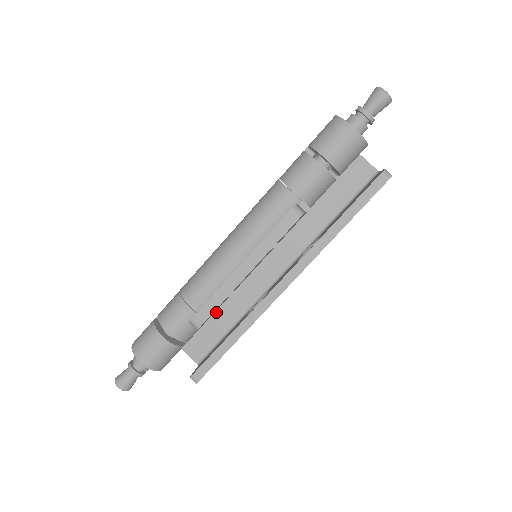
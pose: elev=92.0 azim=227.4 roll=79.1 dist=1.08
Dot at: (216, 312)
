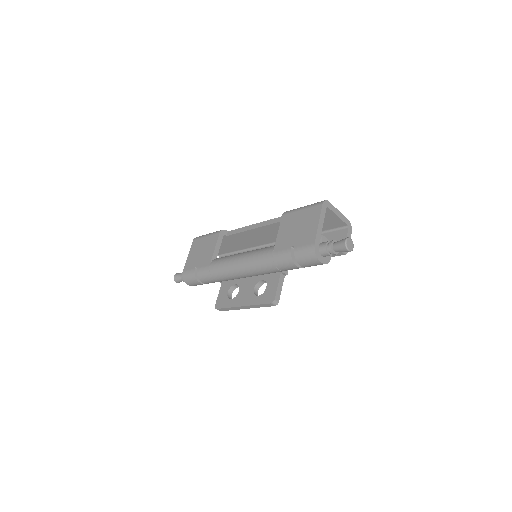
Dot at: (231, 244)
